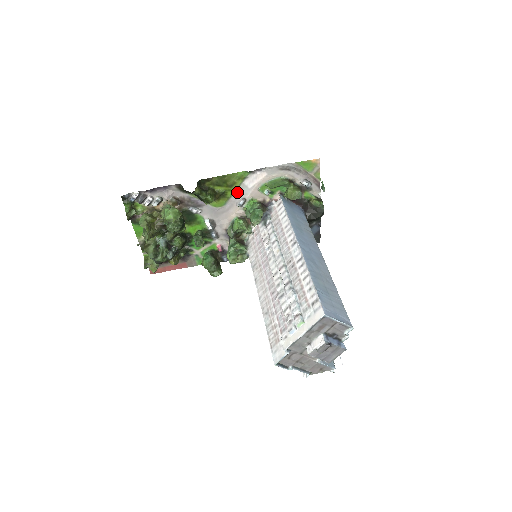
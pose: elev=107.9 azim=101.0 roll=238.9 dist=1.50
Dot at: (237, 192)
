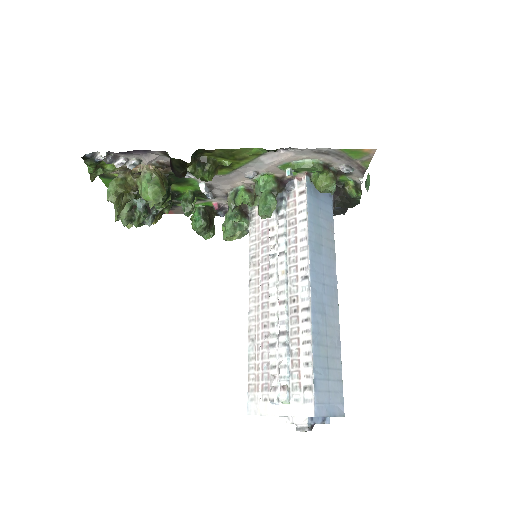
Dot at: (248, 164)
